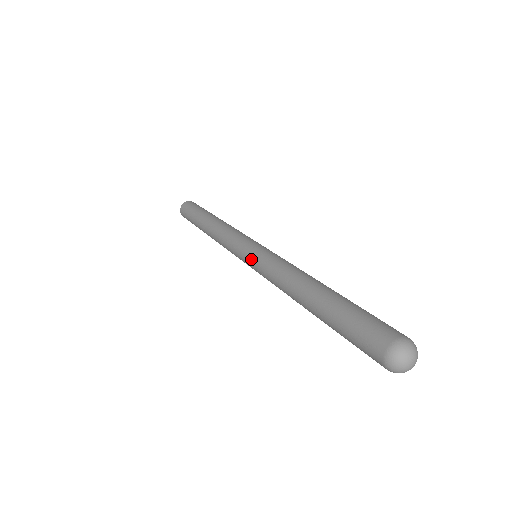
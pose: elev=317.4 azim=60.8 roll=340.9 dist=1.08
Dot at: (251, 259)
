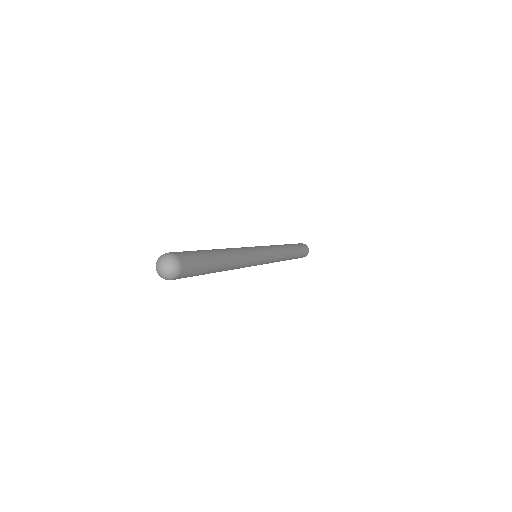
Dot at: occluded
